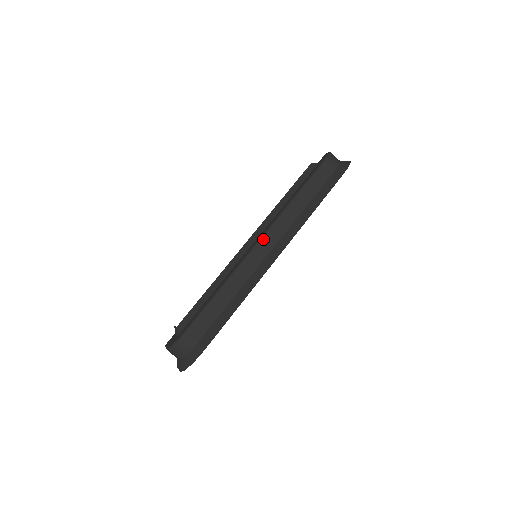
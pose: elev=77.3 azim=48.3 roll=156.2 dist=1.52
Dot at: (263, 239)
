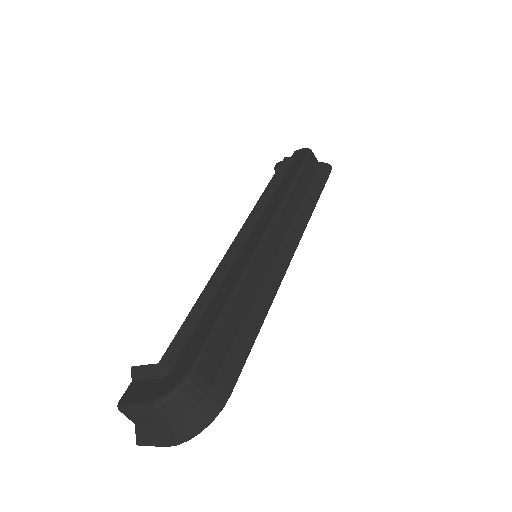
Dot at: (270, 231)
